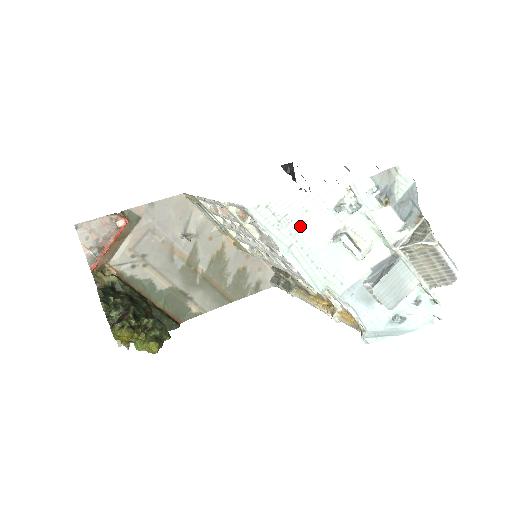
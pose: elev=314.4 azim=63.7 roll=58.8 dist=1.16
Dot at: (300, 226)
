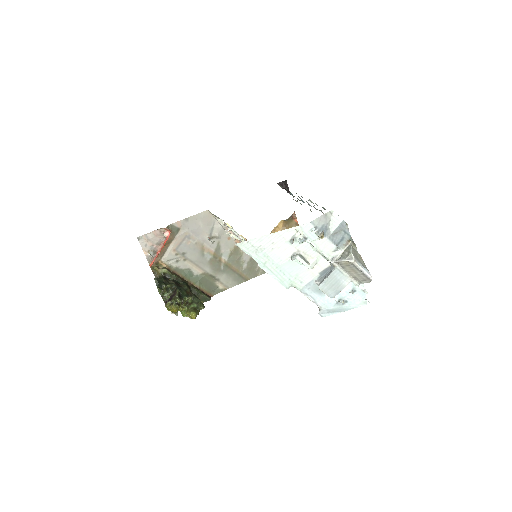
Dot at: (270, 251)
